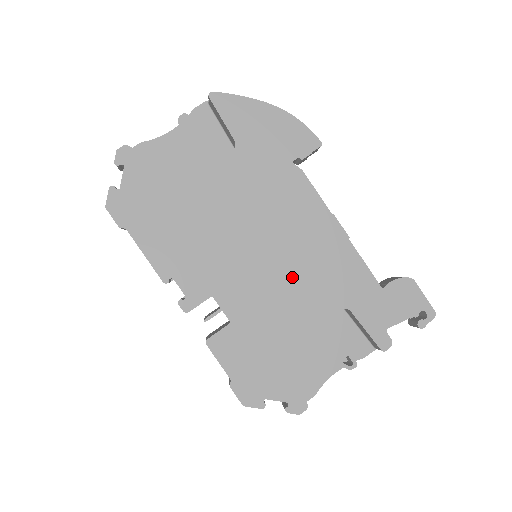
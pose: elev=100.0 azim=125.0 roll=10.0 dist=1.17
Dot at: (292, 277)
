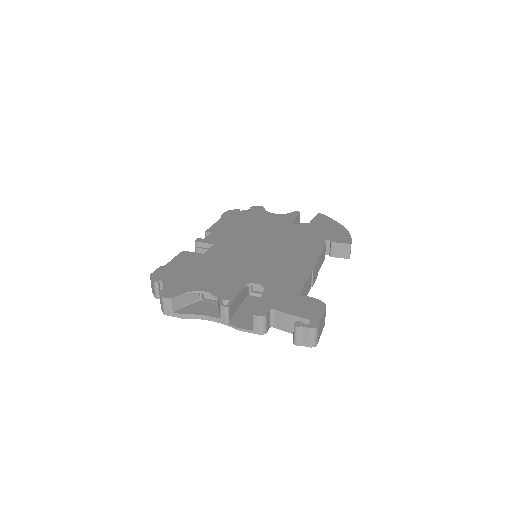
Dot at: (258, 262)
